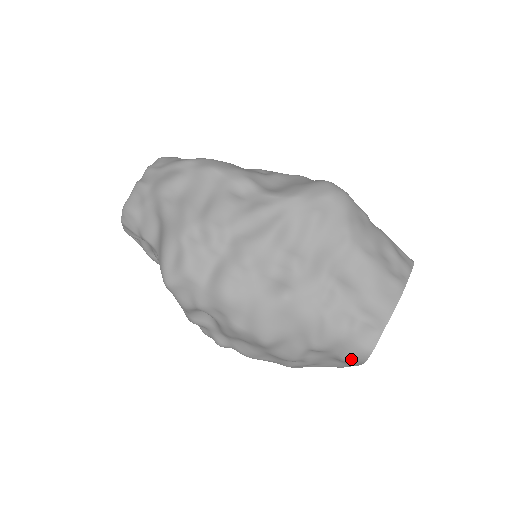
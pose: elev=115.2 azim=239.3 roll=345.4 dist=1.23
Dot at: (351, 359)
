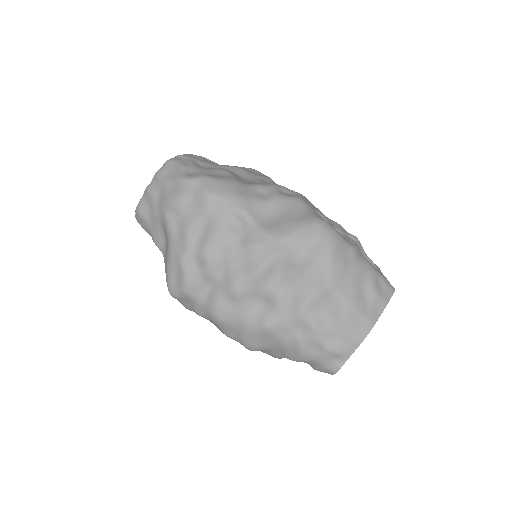
Dot at: (320, 371)
